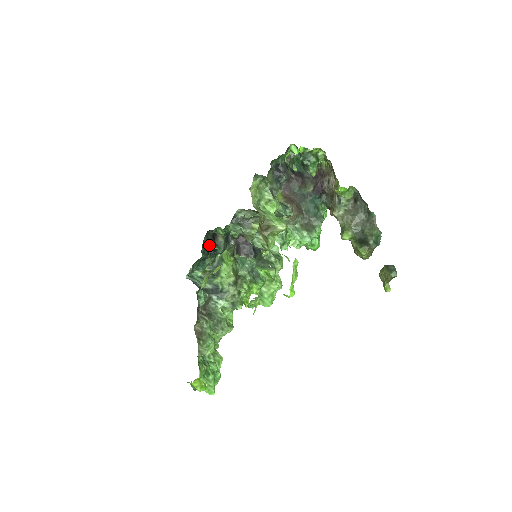
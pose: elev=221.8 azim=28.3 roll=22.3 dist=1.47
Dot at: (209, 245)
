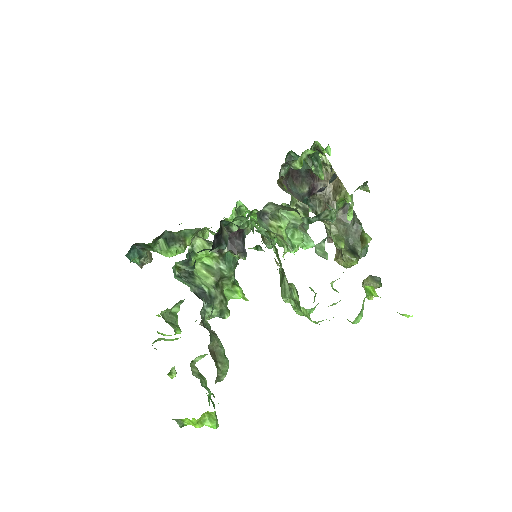
Dot at: (214, 238)
